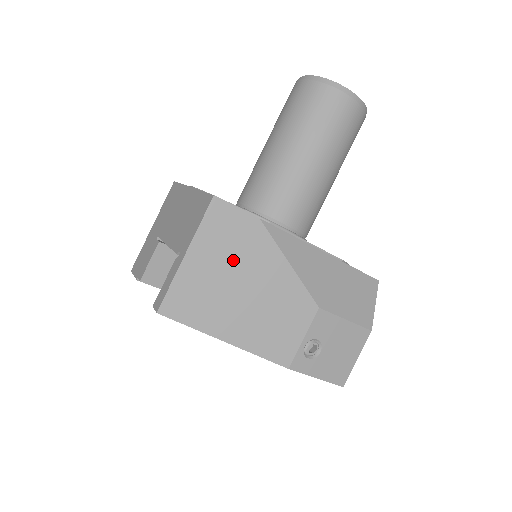
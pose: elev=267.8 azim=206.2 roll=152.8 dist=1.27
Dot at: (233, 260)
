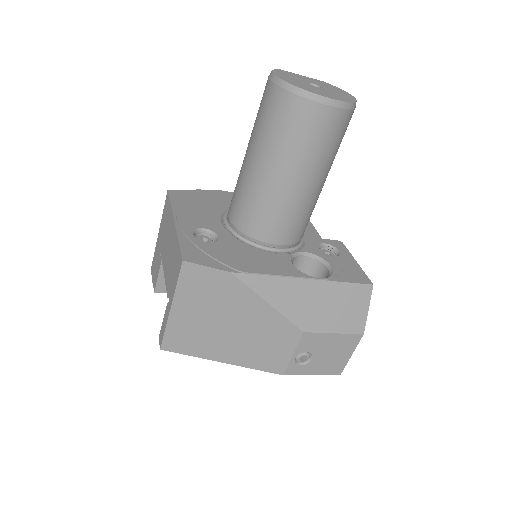
Dot at: (214, 307)
